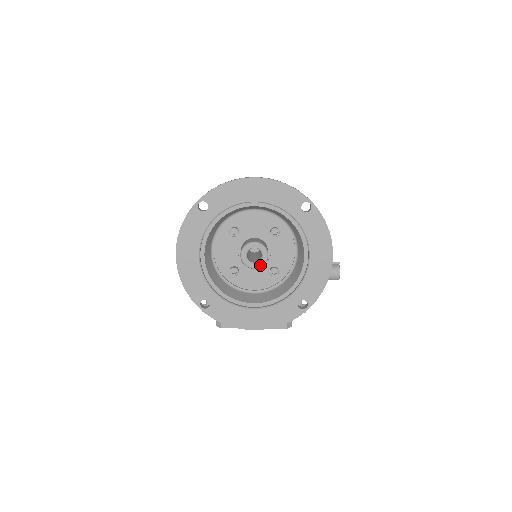
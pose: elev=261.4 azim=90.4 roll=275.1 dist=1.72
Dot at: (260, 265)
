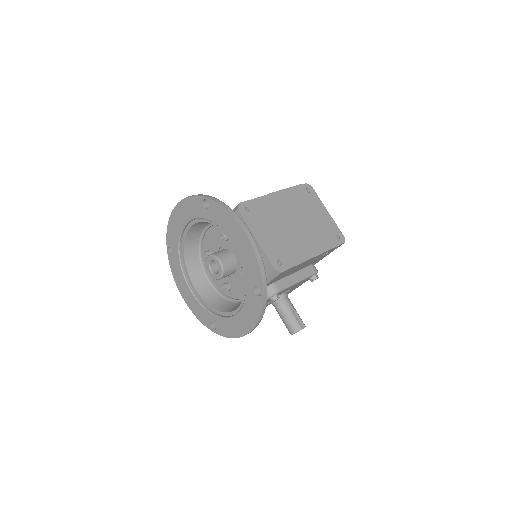
Dot at: (213, 276)
